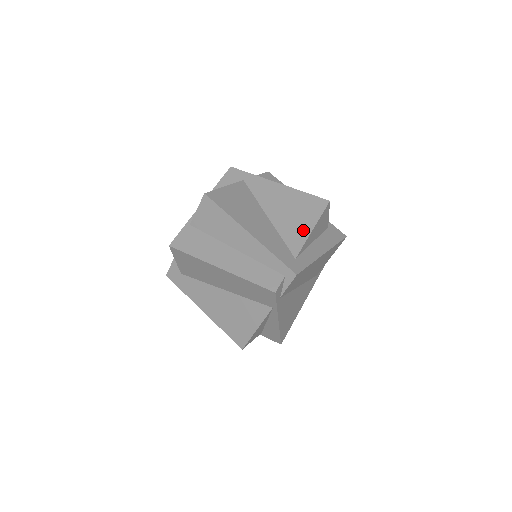
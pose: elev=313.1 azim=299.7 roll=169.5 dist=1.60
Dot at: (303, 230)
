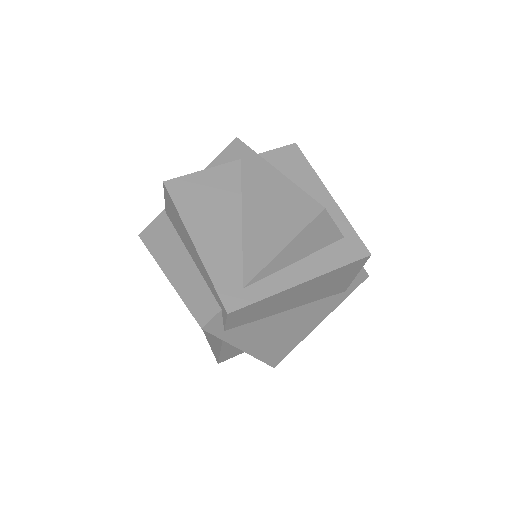
Dot at: (271, 247)
